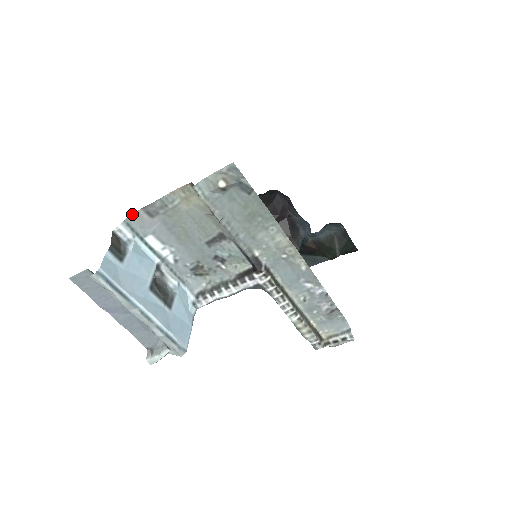
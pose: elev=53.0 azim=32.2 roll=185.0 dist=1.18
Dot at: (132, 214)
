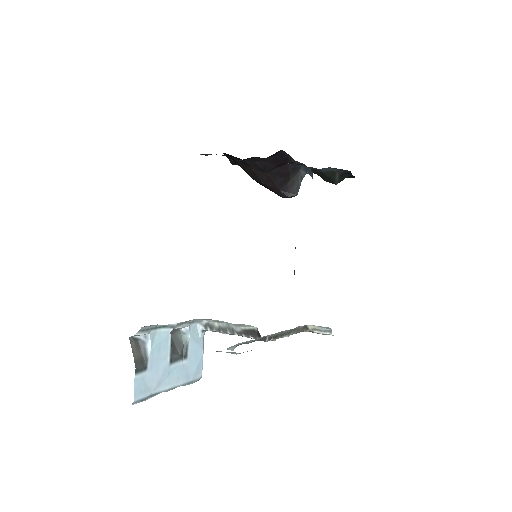
Dot at: (146, 326)
